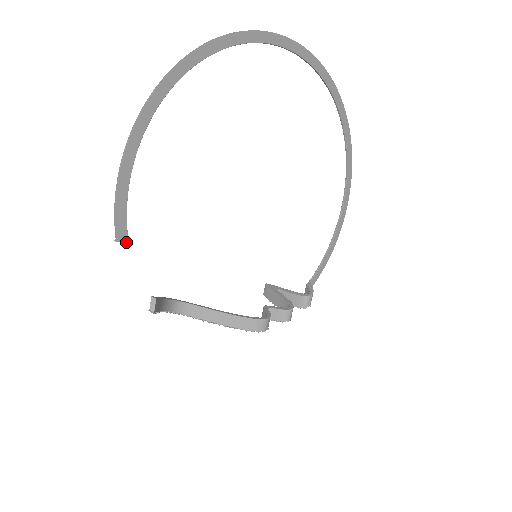
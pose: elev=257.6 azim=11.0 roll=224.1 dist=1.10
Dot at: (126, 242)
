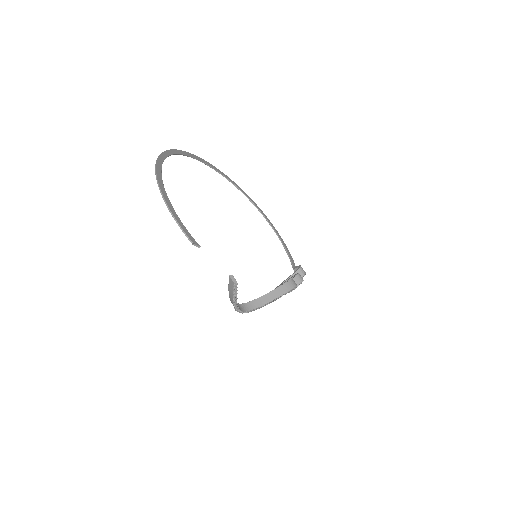
Dot at: (197, 244)
